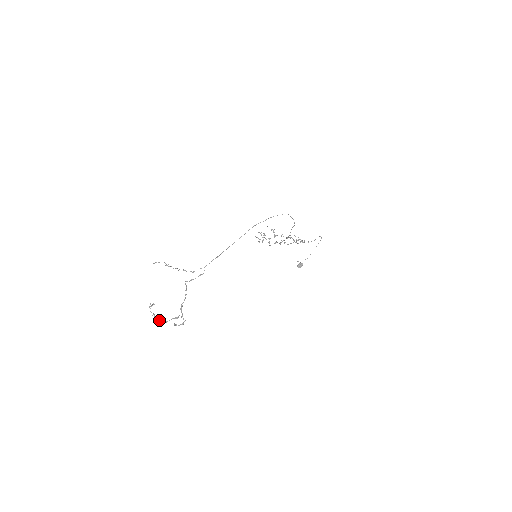
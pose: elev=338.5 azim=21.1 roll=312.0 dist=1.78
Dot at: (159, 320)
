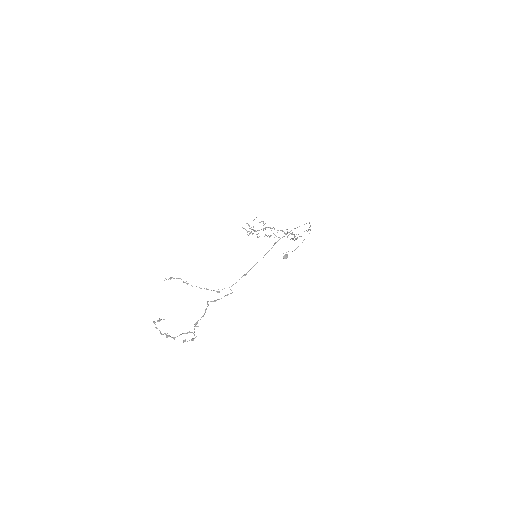
Dot at: (167, 337)
